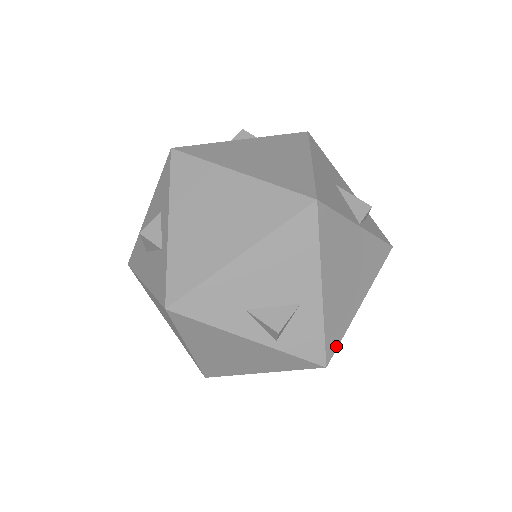
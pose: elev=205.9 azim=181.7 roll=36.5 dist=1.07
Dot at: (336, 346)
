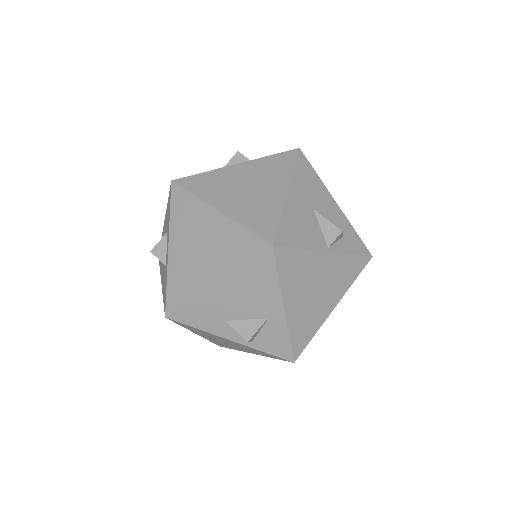
Dot at: (304, 346)
